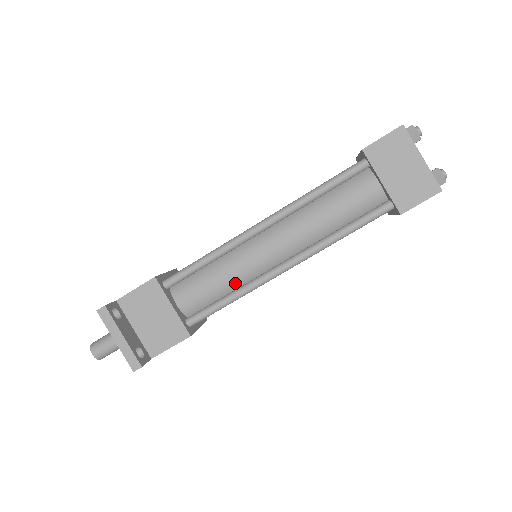
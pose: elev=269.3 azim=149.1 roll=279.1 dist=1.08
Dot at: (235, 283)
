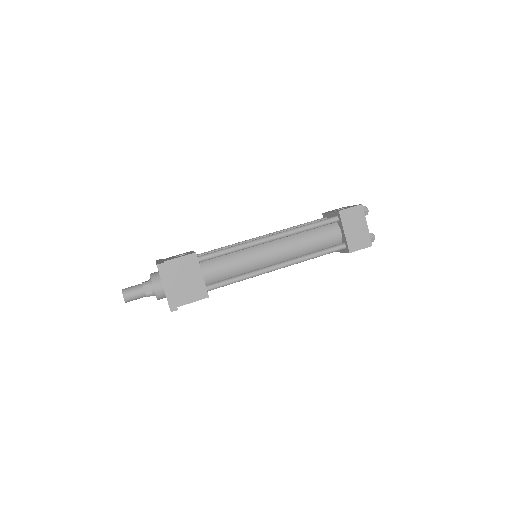
Dot at: (244, 270)
